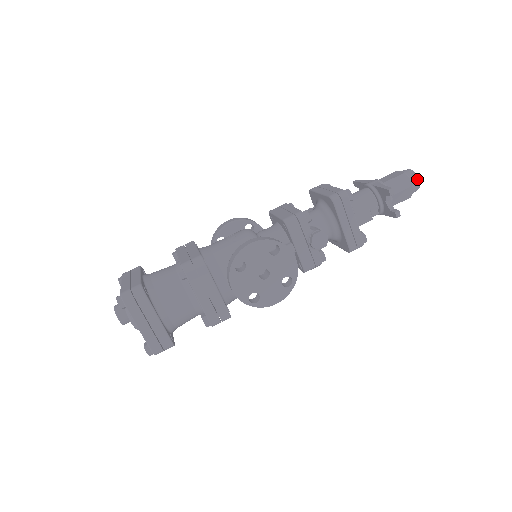
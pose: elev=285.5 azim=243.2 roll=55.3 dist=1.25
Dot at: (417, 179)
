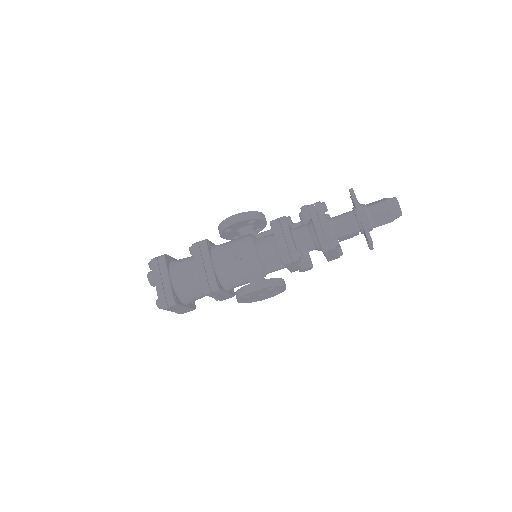
Dot at: (400, 215)
